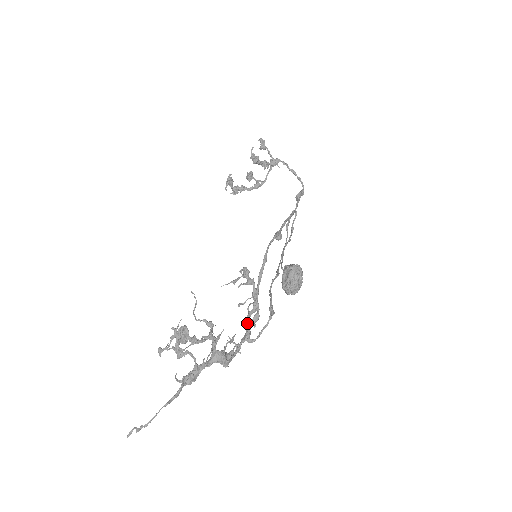
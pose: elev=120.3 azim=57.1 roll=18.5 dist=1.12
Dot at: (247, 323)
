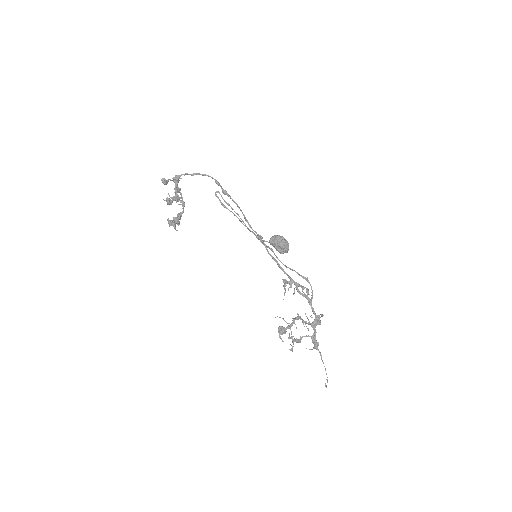
Dot at: (302, 295)
